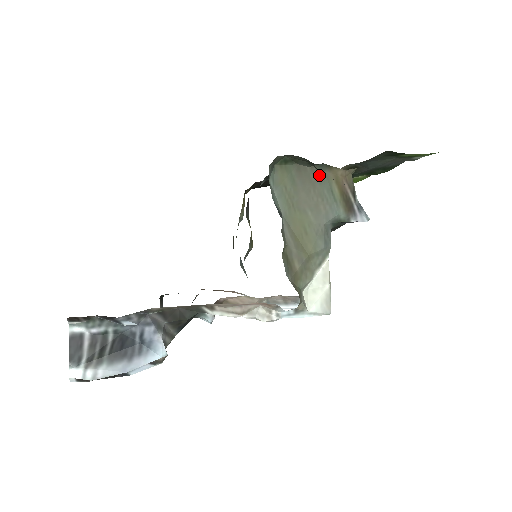
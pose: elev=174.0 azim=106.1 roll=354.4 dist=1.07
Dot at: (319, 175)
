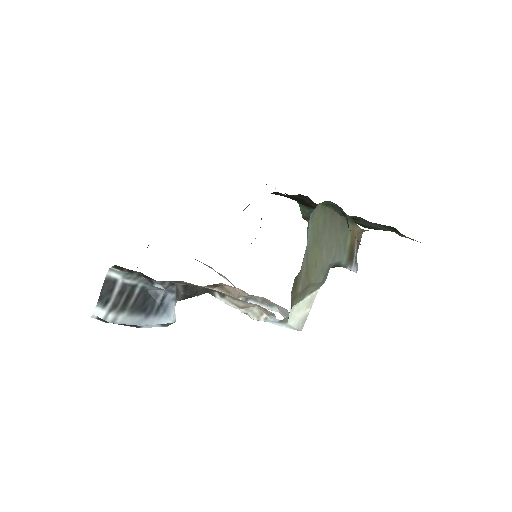
Dot at: (344, 225)
